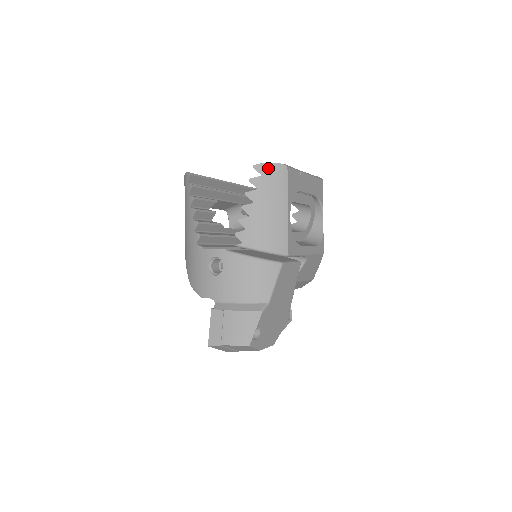
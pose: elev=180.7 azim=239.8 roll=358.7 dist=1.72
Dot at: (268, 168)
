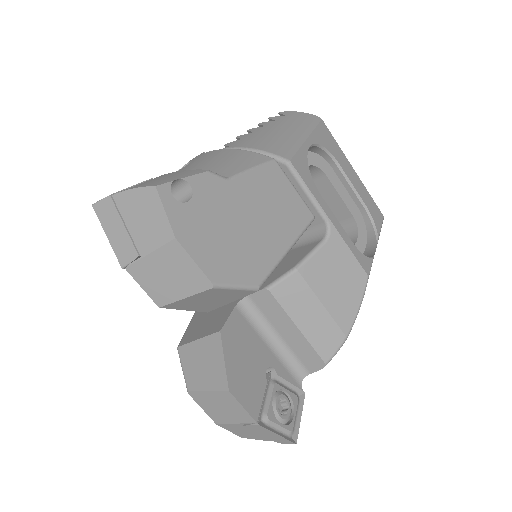
Dot at: (296, 114)
